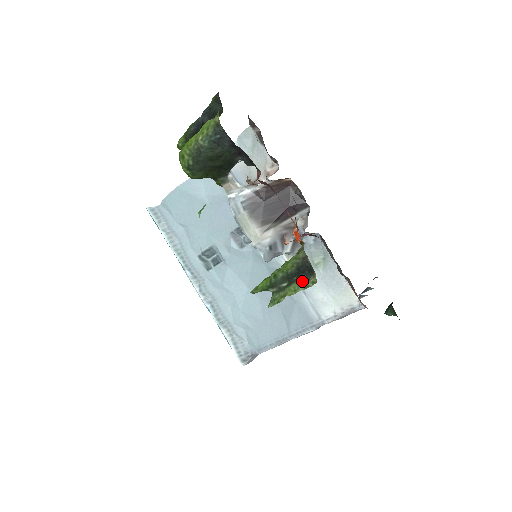
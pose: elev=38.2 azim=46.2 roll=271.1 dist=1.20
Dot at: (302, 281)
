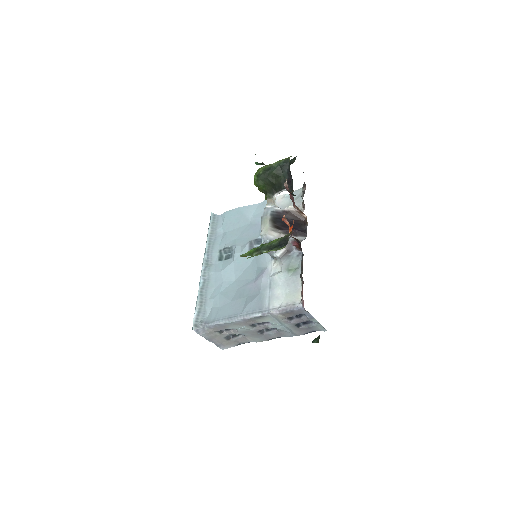
Dot at: (277, 248)
